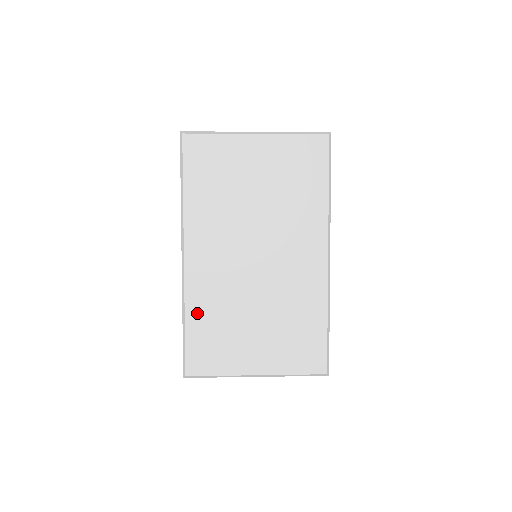
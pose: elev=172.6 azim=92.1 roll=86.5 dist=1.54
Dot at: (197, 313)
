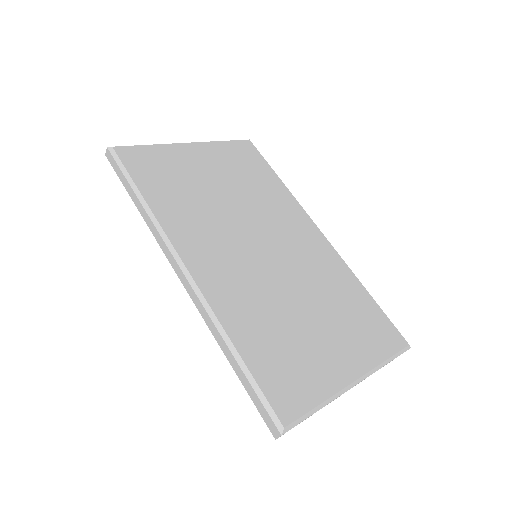
Dot at: (243, 330)
